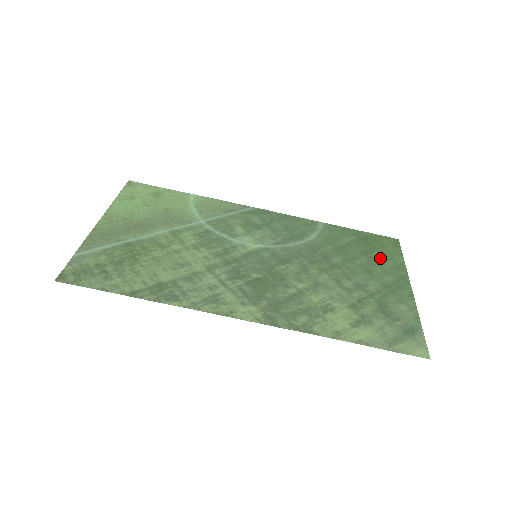
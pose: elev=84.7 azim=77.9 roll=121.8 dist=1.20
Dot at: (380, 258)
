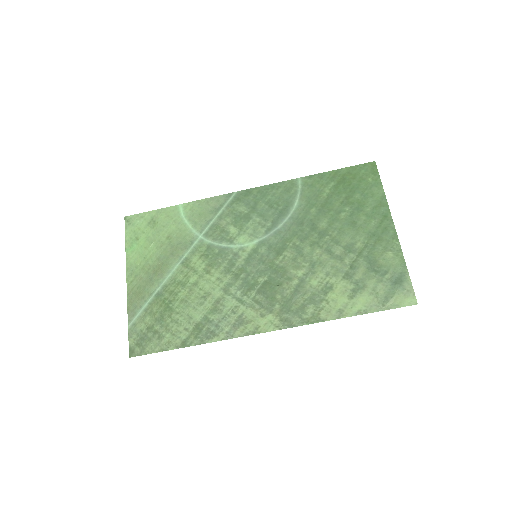
Dot at: (361, 200)
